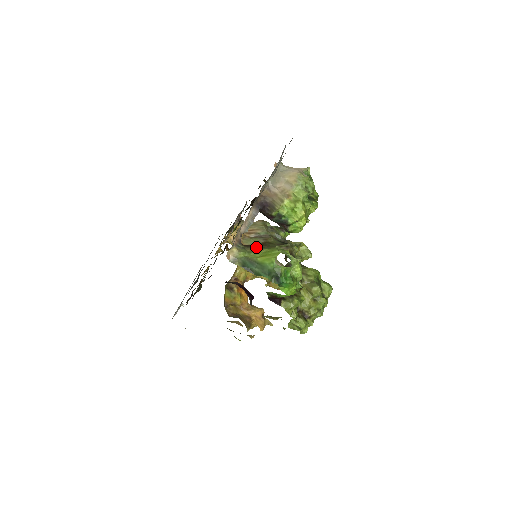
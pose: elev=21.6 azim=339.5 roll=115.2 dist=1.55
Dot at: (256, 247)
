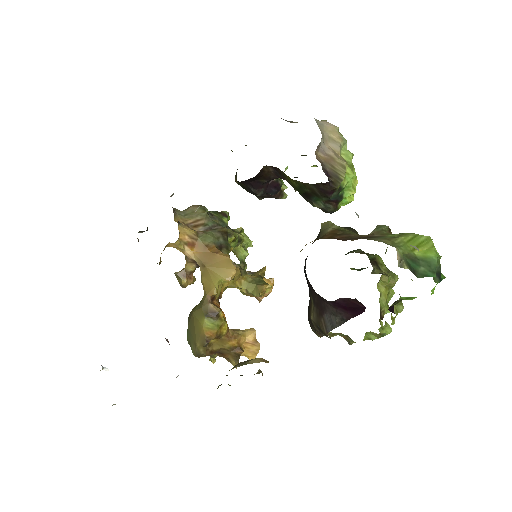
Dot at: (378, 237)
